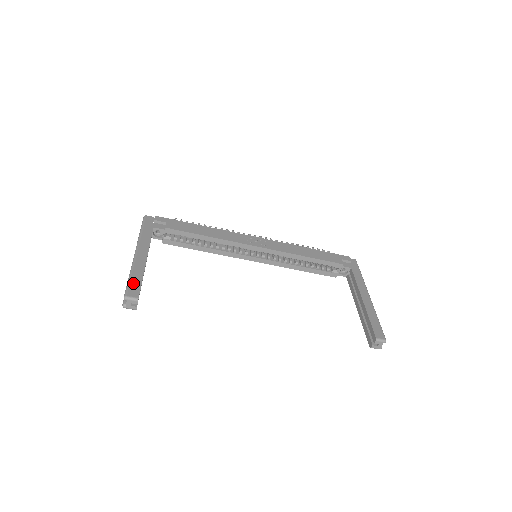
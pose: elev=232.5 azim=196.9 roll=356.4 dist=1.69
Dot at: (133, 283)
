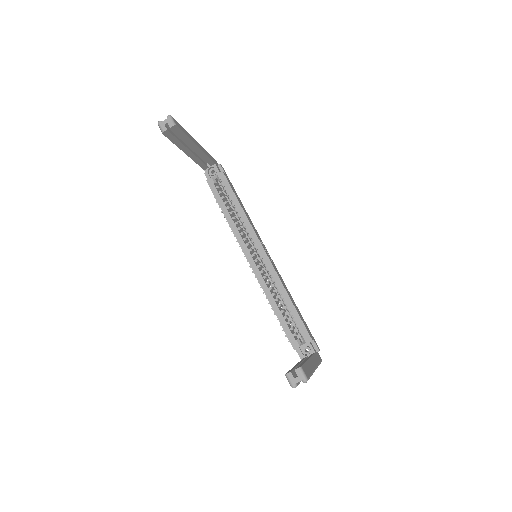
Dot at: (181, 126)
